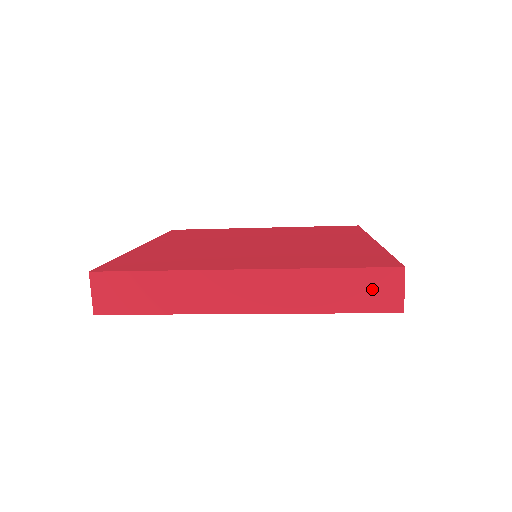
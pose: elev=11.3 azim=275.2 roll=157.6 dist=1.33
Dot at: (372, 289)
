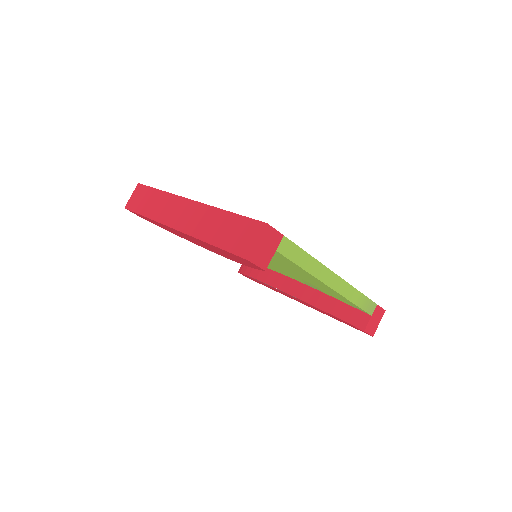
Dot at: (241, 234)
